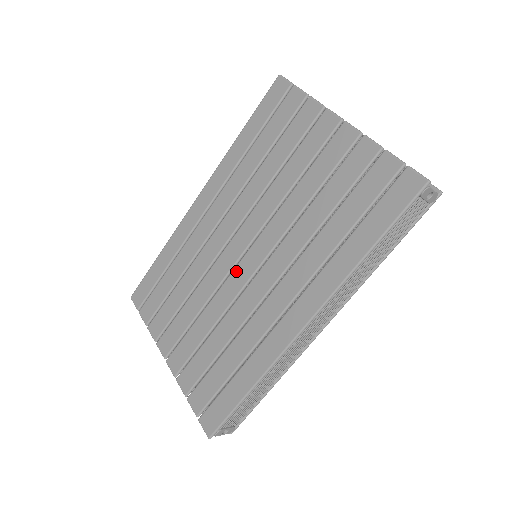
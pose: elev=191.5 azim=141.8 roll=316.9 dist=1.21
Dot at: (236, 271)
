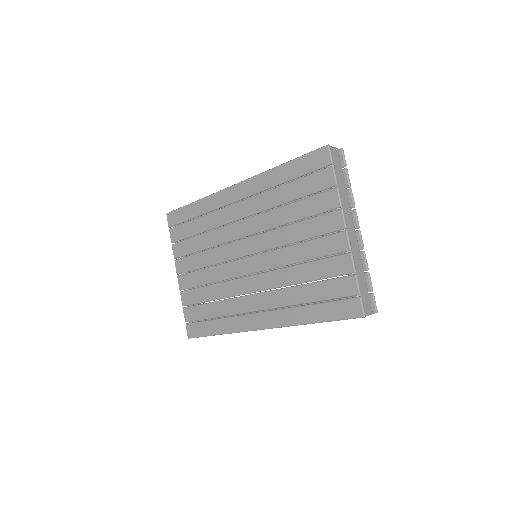
Dot at: (238, 263)
